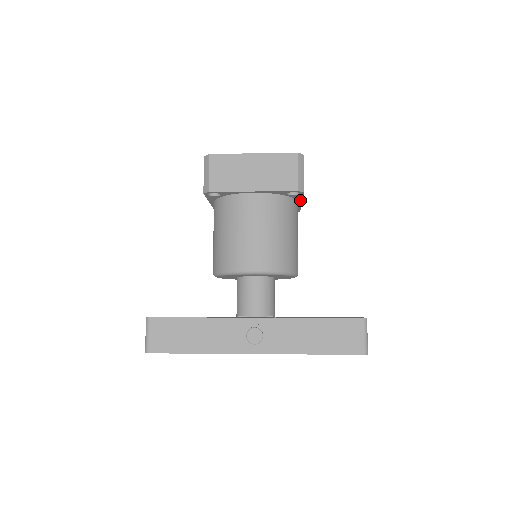
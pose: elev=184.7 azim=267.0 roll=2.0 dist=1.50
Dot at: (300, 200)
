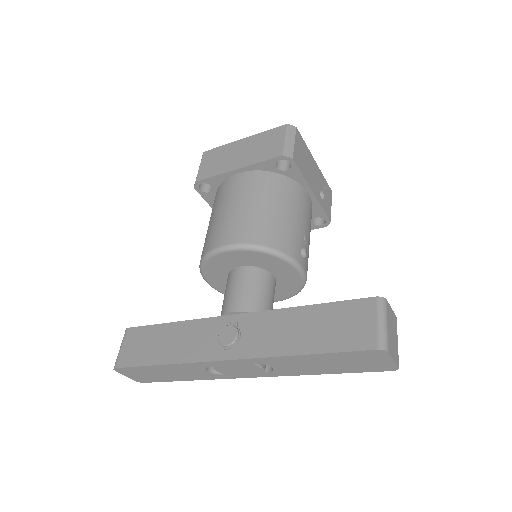
Dot at: (305, 185)
